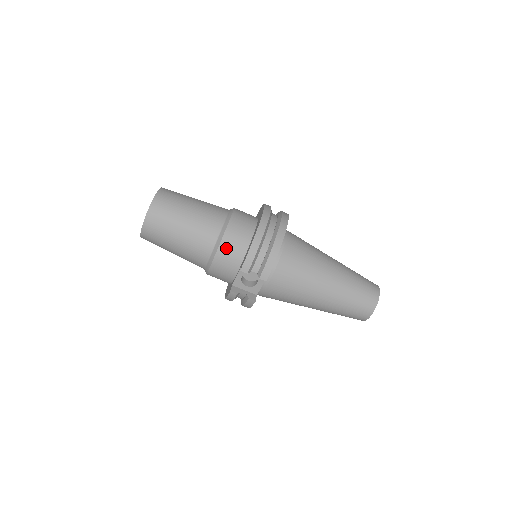
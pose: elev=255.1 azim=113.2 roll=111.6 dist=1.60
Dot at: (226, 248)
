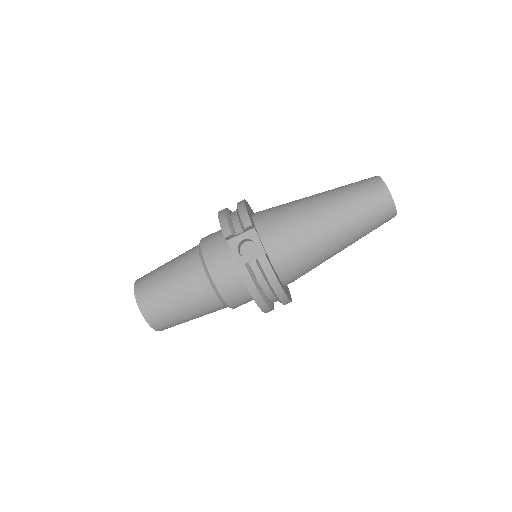
Dot at: (208, 248)
